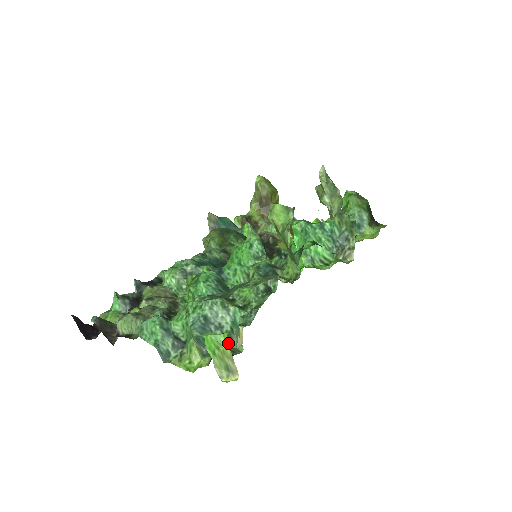
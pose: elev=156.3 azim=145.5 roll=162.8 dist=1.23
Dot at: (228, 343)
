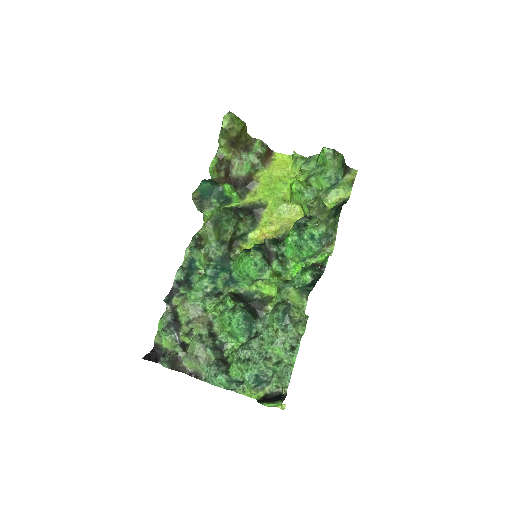
Dot at: (271, 377)
